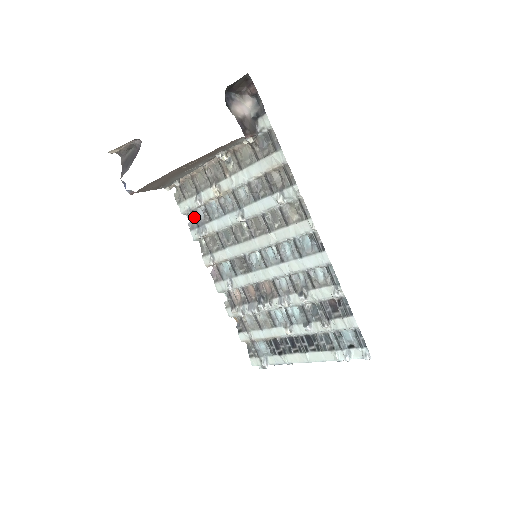
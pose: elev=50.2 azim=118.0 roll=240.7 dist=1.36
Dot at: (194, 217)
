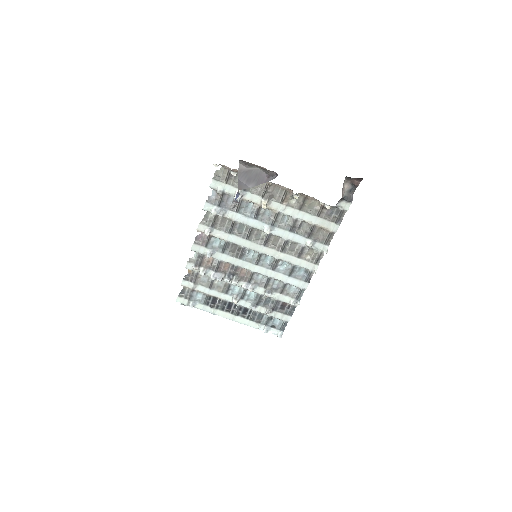
Dot at: (222, 198)
